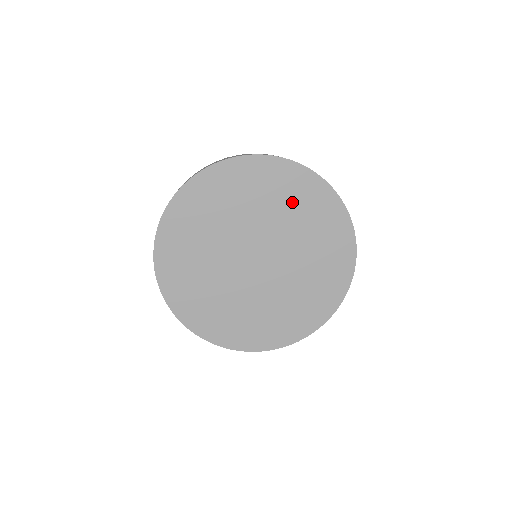
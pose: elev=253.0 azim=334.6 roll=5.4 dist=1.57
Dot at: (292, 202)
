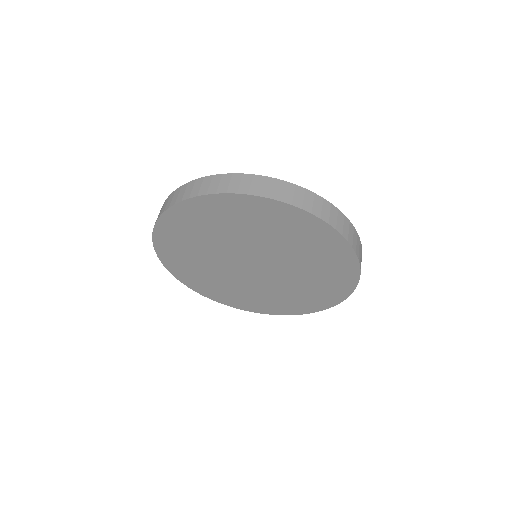
Dot at: (240, 222)
